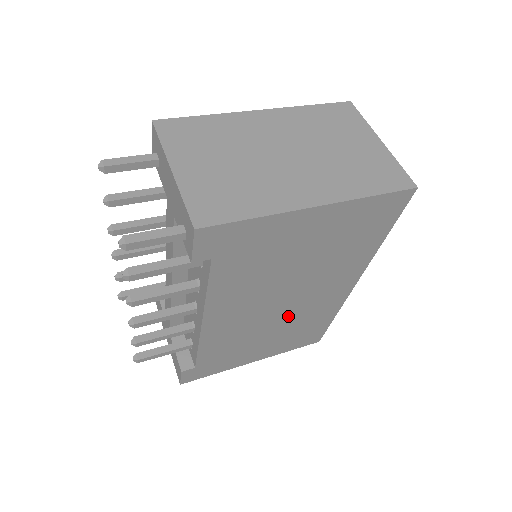
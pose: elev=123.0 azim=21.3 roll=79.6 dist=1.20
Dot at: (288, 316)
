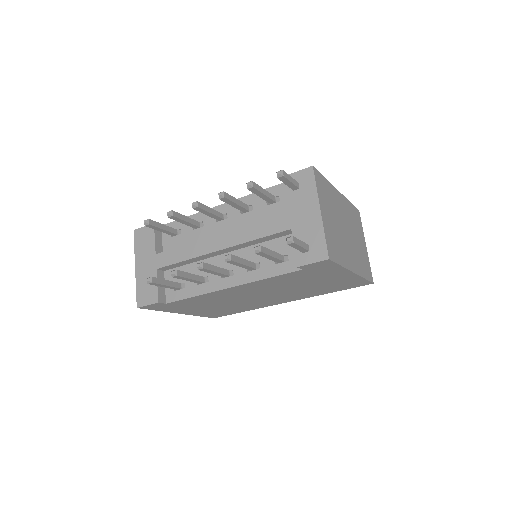
Dot at: (244, 302)
